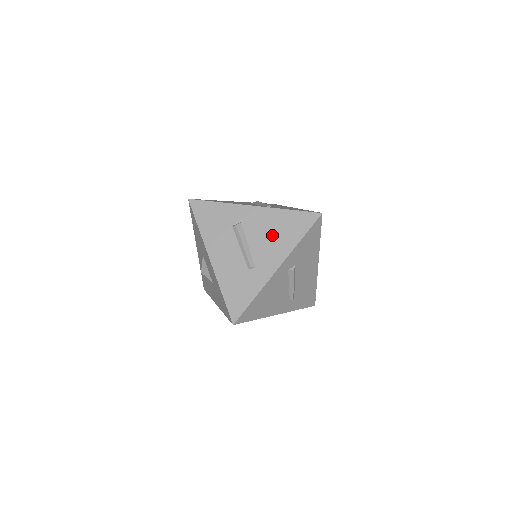
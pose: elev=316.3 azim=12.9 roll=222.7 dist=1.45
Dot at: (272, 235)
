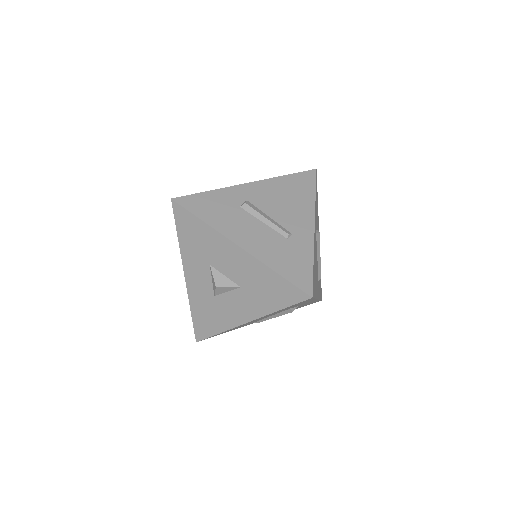
Dot at: (286, 200)
